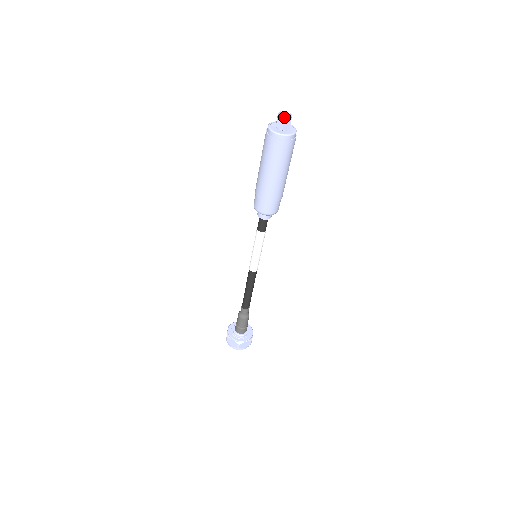
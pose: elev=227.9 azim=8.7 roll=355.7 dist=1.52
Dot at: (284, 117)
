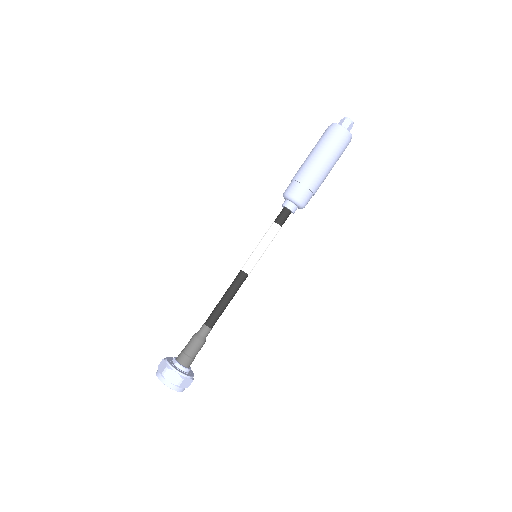
Dot at: (351, 120)
